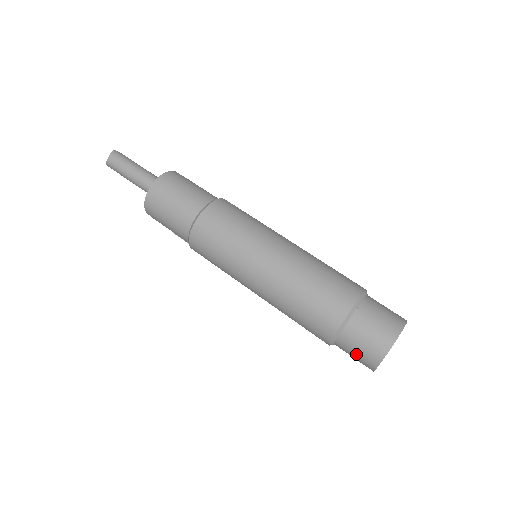
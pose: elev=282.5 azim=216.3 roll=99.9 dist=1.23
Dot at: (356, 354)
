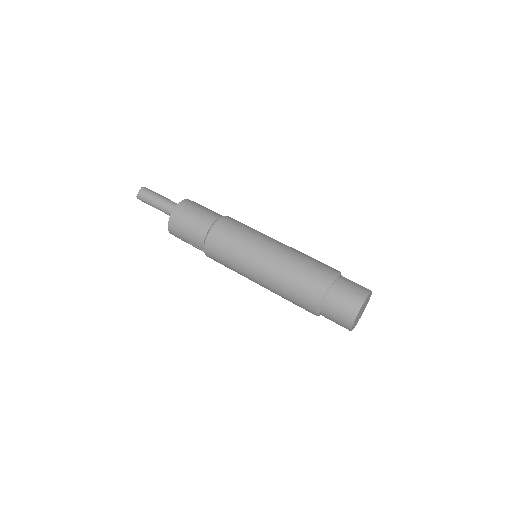
Dot at: (337, 315)
